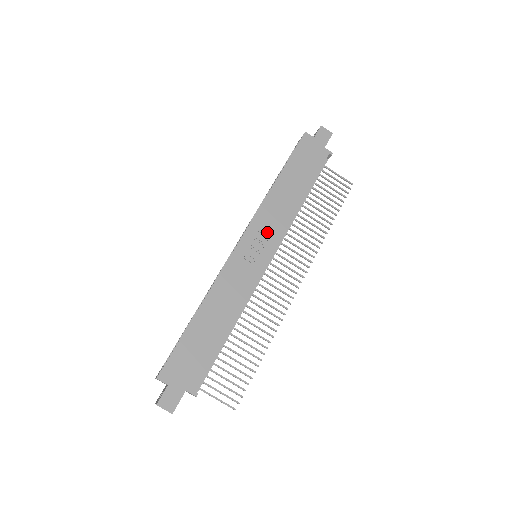
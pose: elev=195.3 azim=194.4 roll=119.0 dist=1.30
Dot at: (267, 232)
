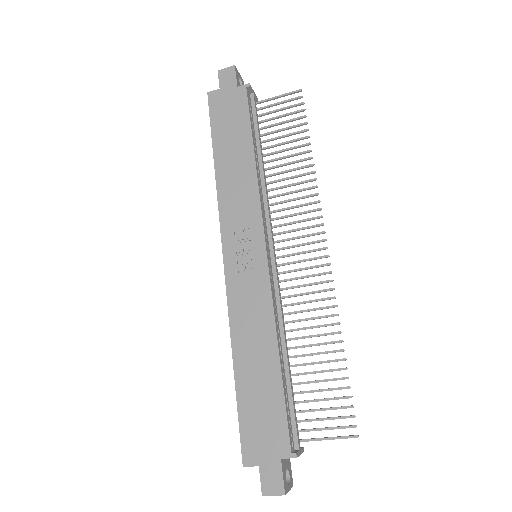
Dot at: (243, 225)
